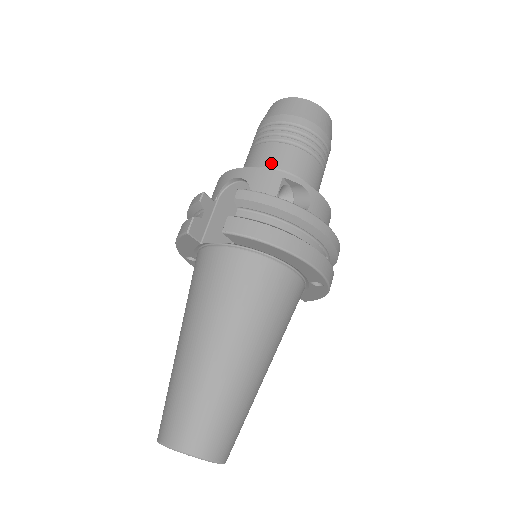
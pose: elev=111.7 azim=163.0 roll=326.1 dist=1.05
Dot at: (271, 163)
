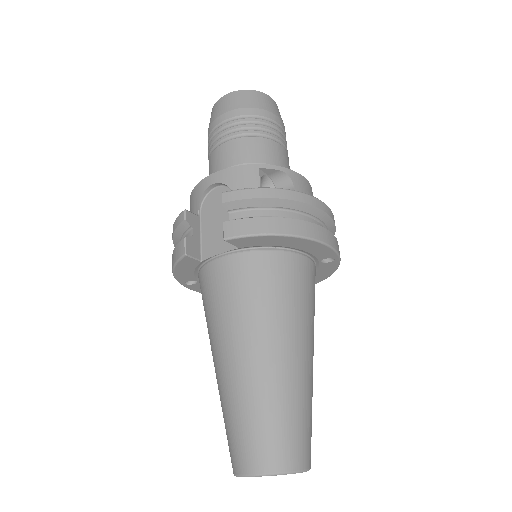
Dot at: (239, 160)
